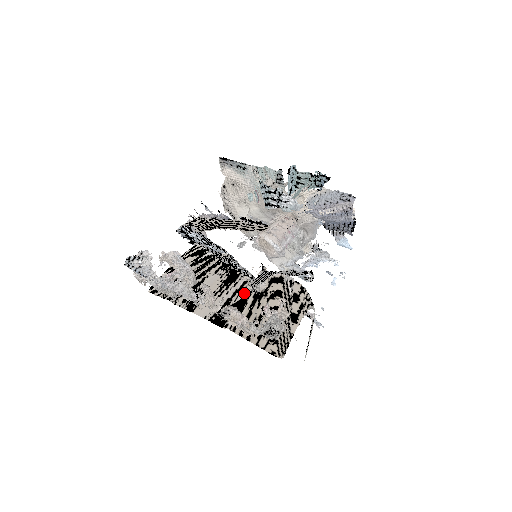
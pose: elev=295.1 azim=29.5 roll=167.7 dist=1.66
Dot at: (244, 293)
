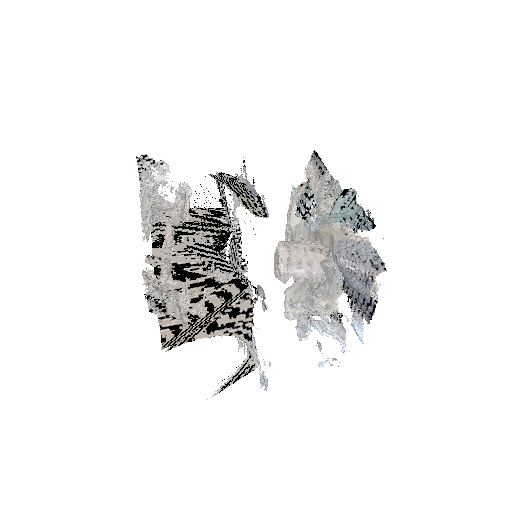
Dot at: (206, 271)
